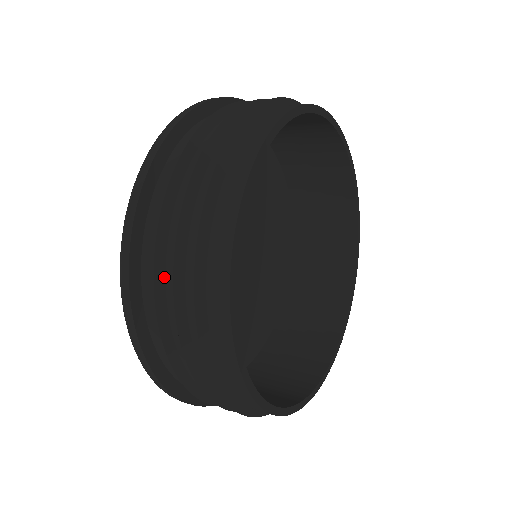
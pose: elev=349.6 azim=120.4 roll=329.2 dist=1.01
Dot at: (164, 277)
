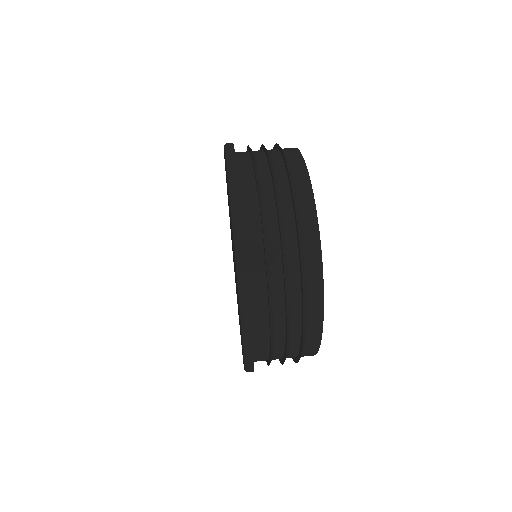
Dot at: (270, 273)
